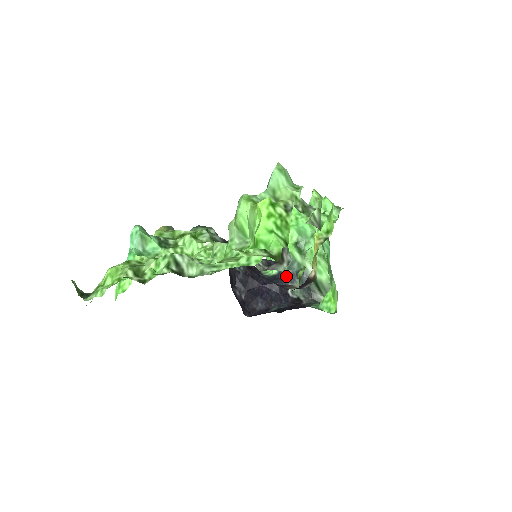
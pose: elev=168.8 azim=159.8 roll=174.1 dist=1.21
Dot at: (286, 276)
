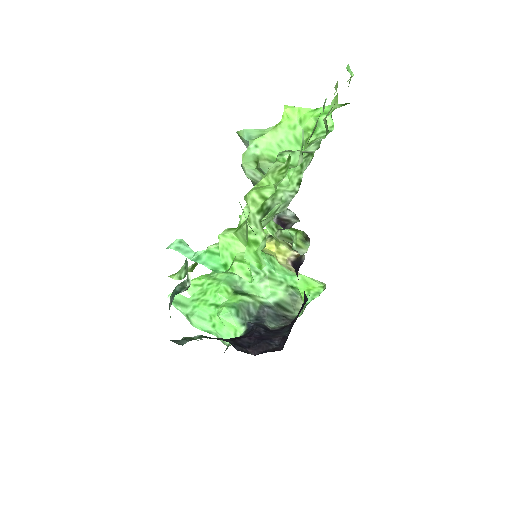
Dot at: (255, 322)
